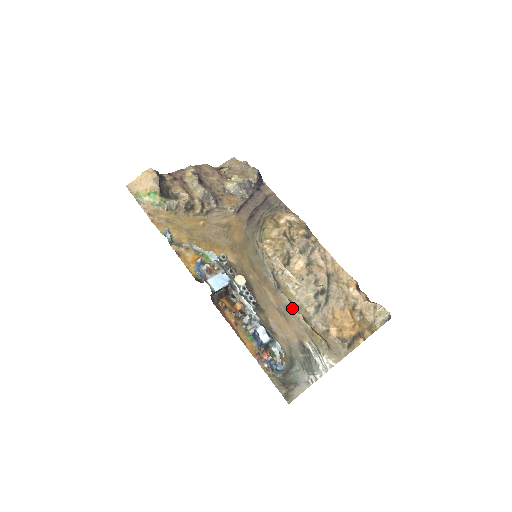
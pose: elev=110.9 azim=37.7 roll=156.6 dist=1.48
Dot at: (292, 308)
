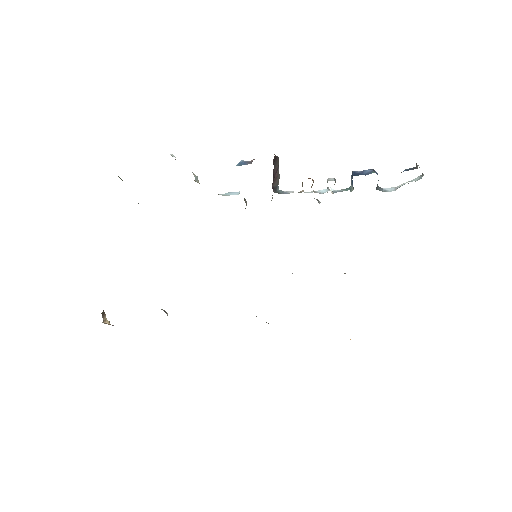
Dot at: occluded
